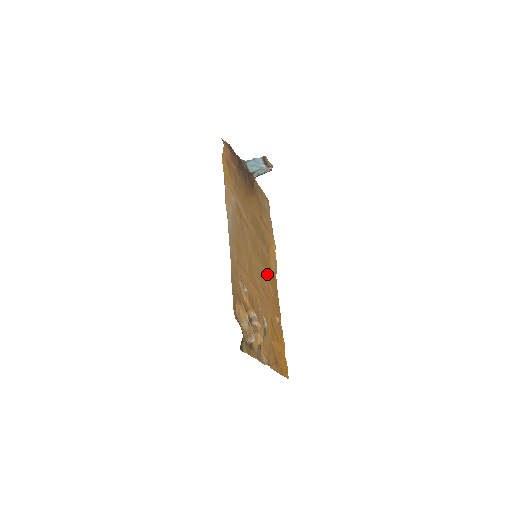
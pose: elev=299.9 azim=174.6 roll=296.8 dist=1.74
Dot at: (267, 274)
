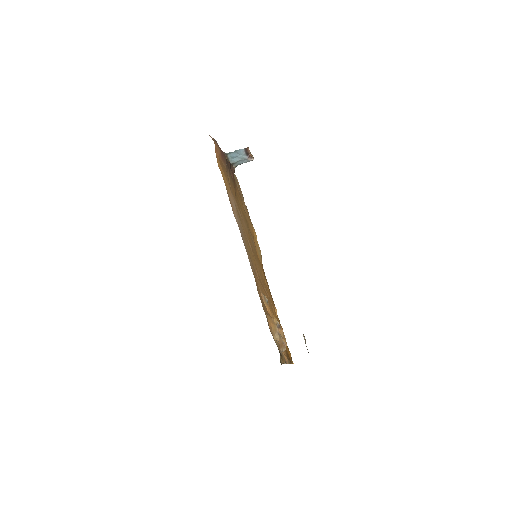
Dot at: (261, 268)
